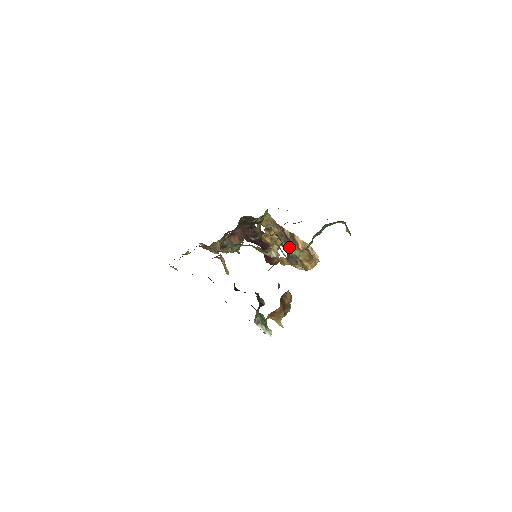
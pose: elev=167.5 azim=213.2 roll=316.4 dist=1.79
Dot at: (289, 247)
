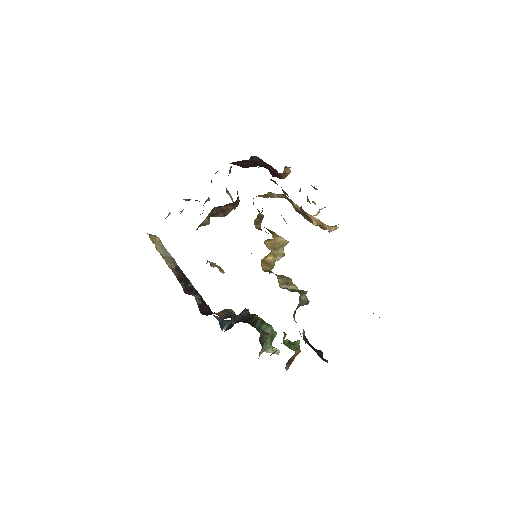
Dot at: (296, 308)
